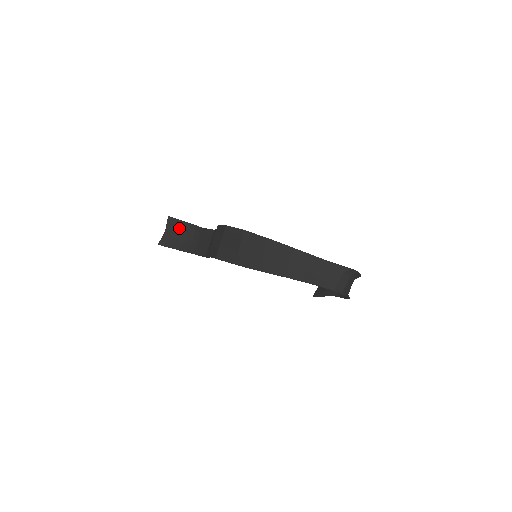
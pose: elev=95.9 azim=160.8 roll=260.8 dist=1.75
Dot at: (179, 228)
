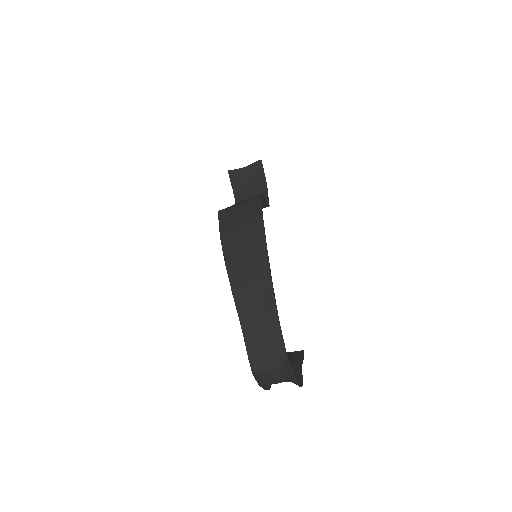
Dot at: (256, 177)
